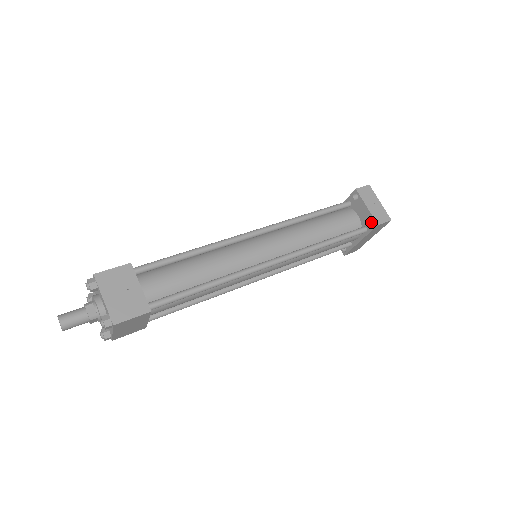
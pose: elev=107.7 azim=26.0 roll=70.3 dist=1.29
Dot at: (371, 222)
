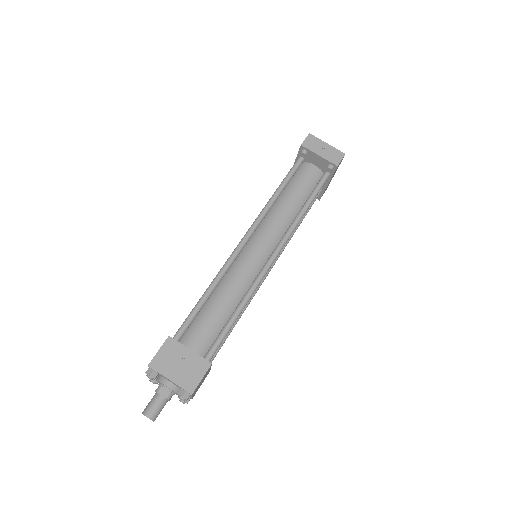
Dot at: (329, 165)
